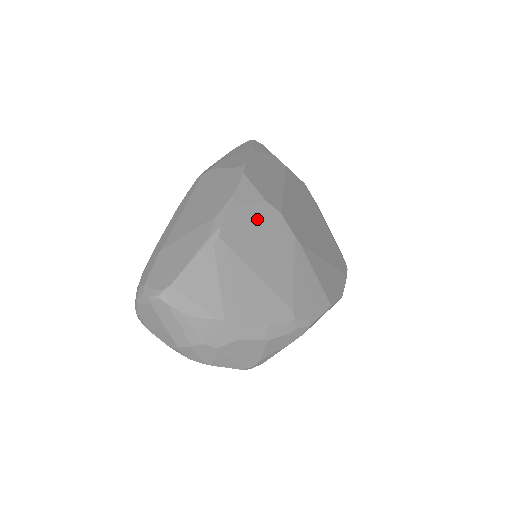
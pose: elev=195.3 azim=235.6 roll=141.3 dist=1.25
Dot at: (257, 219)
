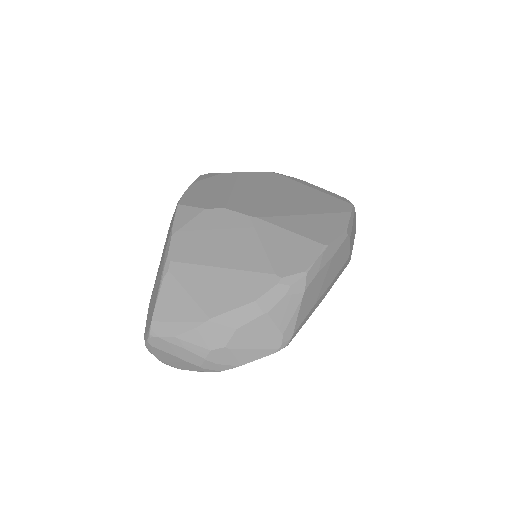
Dot at: (202, 227)
